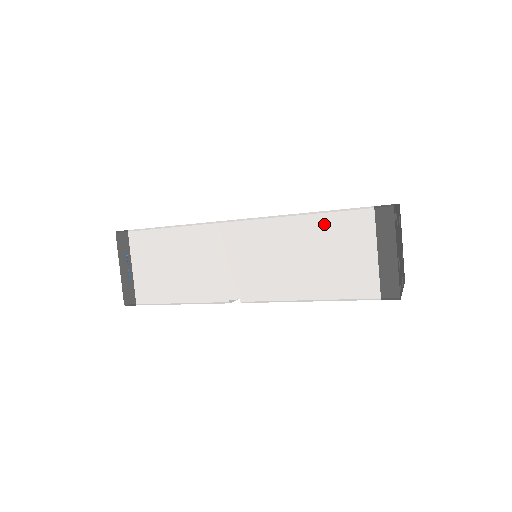
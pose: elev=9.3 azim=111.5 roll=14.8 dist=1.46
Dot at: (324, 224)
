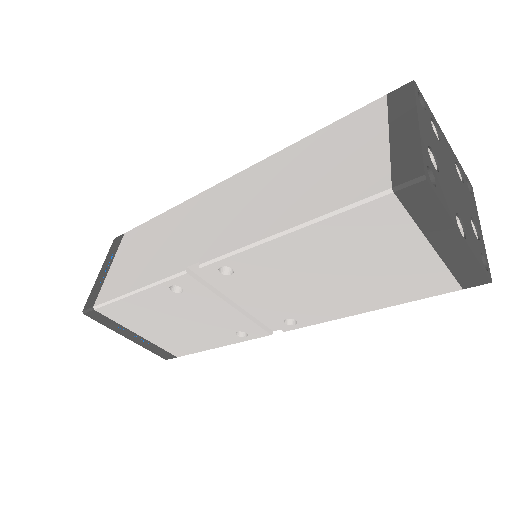
Dot at: (321, 138)
